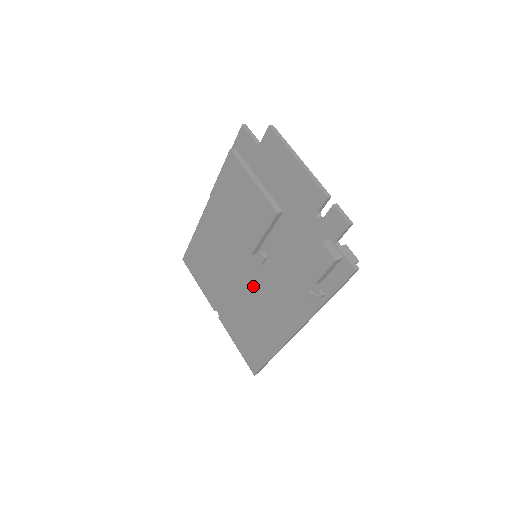
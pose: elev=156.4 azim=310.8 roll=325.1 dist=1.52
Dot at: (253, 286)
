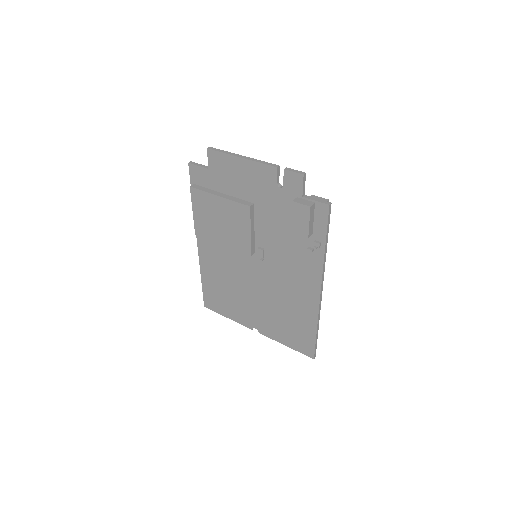
Dot at: (268, 282)
